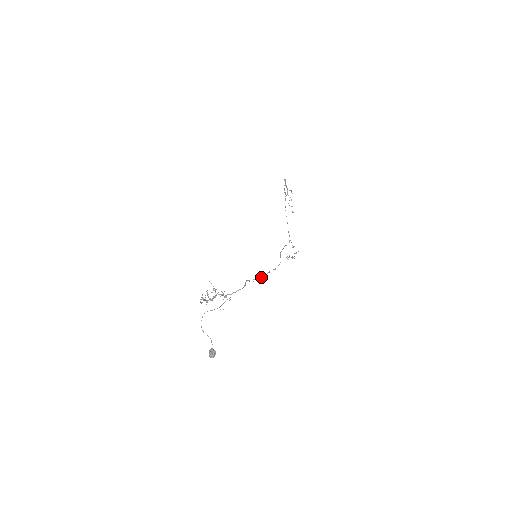
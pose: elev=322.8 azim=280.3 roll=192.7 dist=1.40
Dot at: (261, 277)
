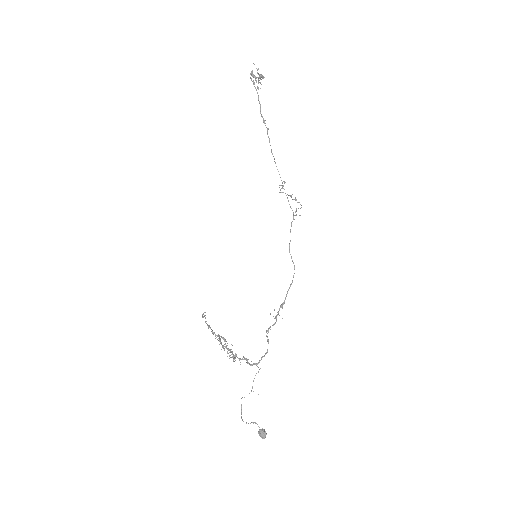
Dot at: occluded
